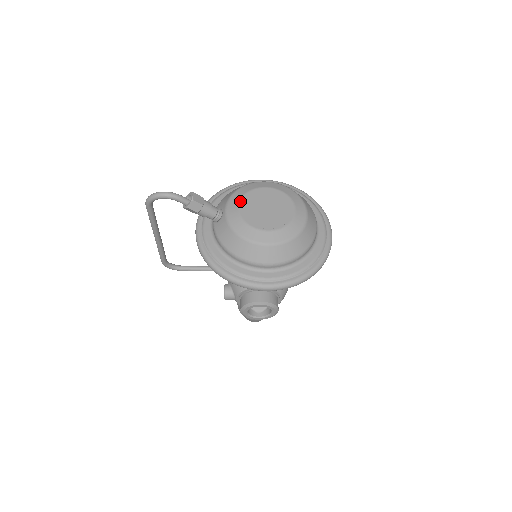
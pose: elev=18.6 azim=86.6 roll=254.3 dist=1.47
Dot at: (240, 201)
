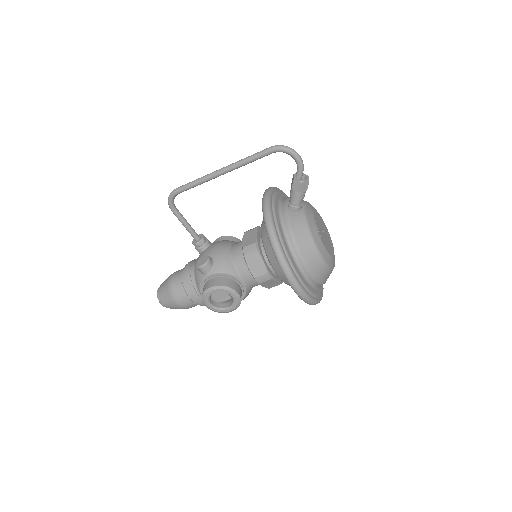
Dot at: (314, 212)
